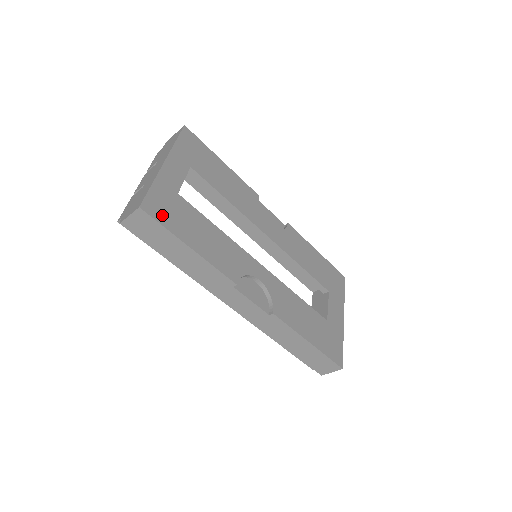
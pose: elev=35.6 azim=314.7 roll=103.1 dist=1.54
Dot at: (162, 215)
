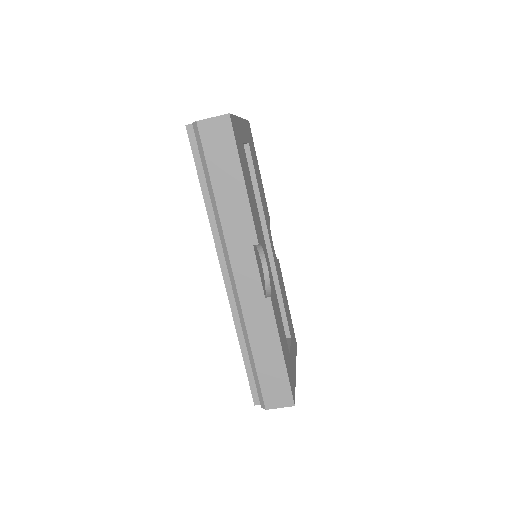
Dot at: (237, 138)
